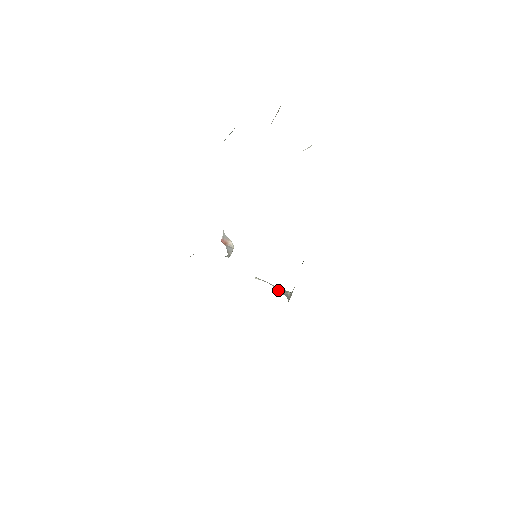
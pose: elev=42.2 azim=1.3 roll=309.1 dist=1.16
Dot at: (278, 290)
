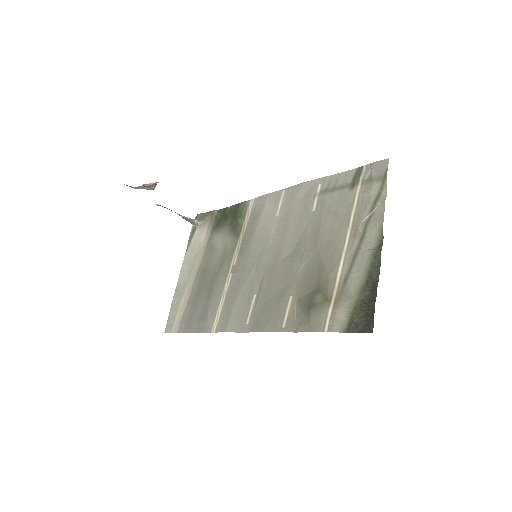
Dot at: (184, 218)
